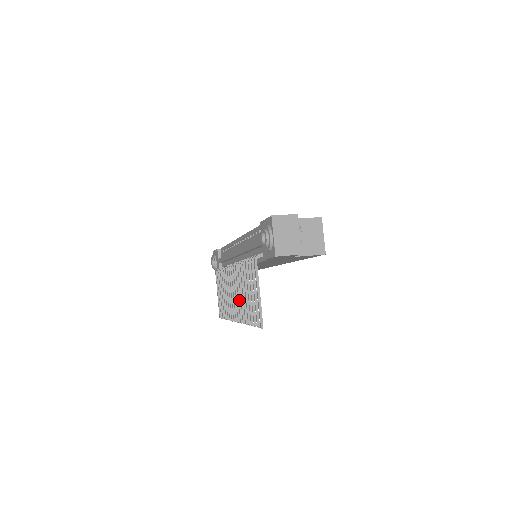
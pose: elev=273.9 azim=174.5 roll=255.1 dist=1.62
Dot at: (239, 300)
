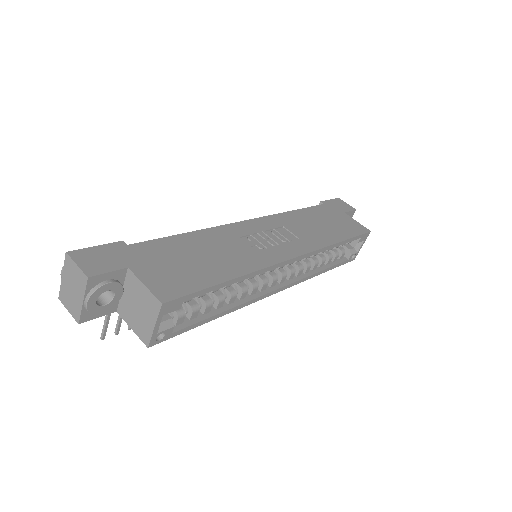
Dot at: occluded
